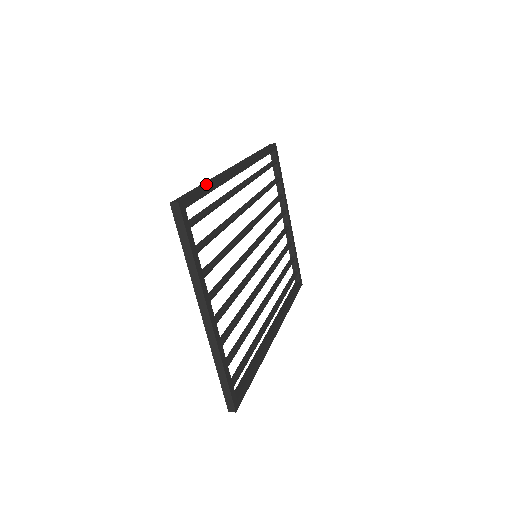
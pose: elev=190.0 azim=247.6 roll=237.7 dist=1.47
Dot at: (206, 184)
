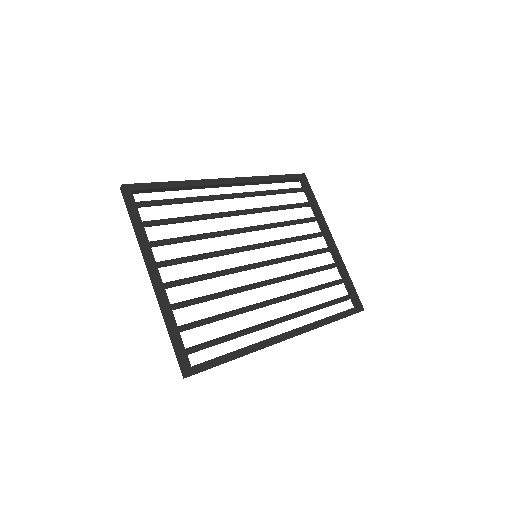
Dot at: (168, 182)
